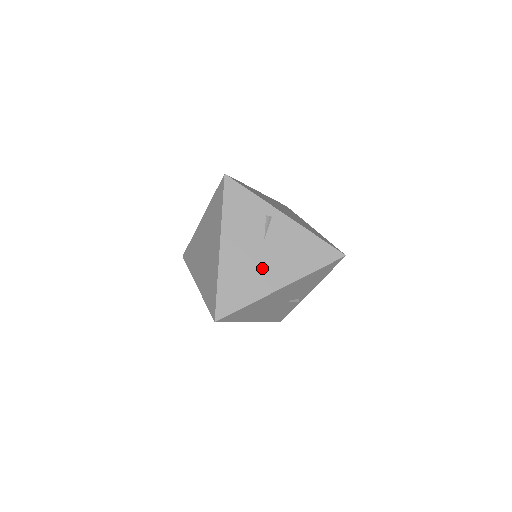
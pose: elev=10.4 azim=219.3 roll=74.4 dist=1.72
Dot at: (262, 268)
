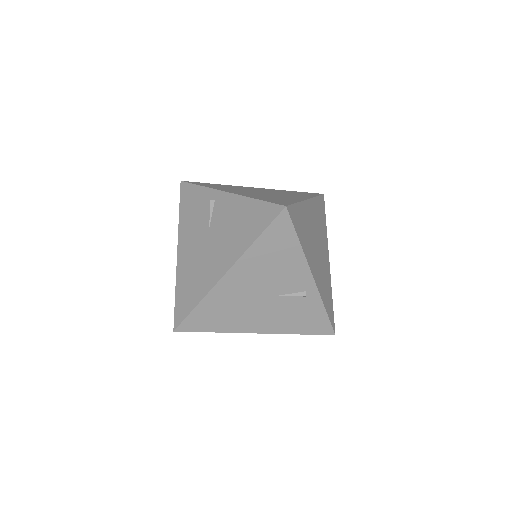
Dot at: (208, 258)
